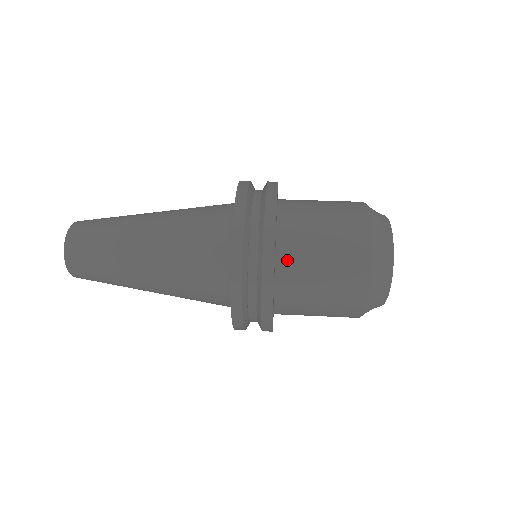
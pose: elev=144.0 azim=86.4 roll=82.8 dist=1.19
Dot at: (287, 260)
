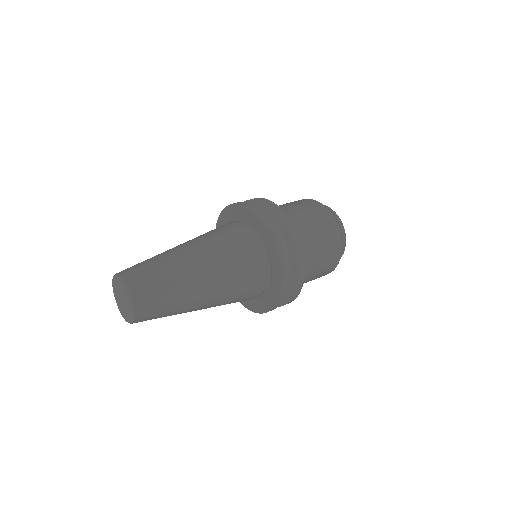
Dot at: occluded
